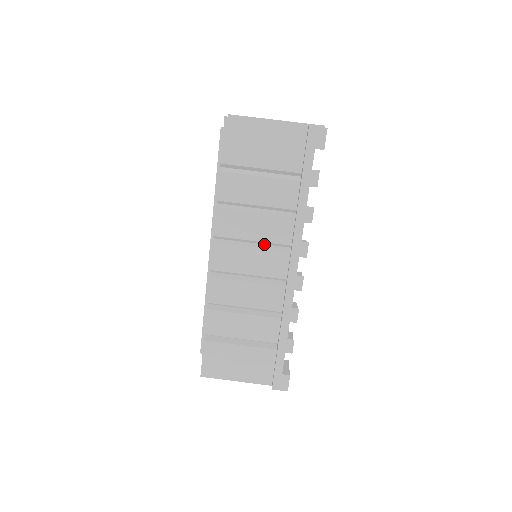
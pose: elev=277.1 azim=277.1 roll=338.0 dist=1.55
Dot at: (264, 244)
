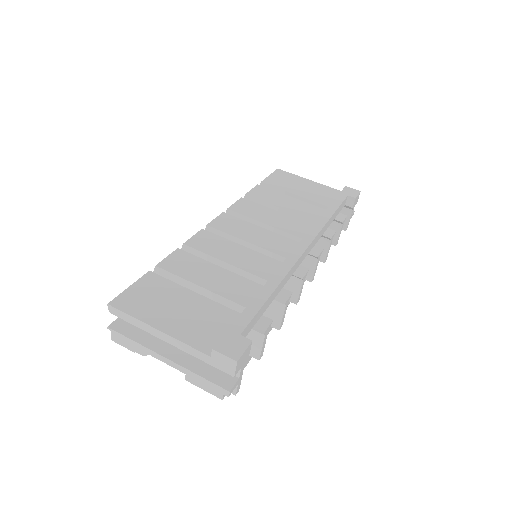
Dot at: occluded
